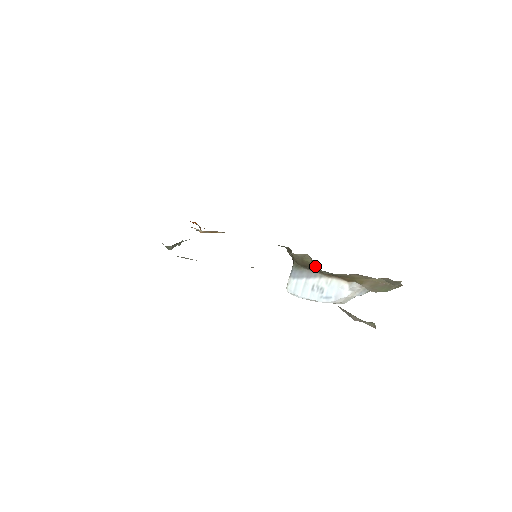
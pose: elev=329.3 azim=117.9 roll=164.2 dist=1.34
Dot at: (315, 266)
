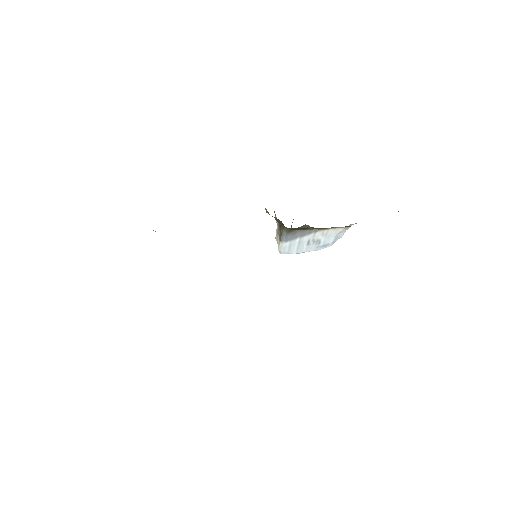
Dot at: occluded
